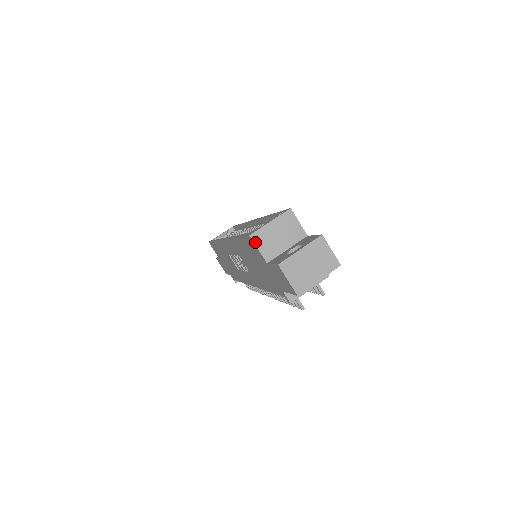
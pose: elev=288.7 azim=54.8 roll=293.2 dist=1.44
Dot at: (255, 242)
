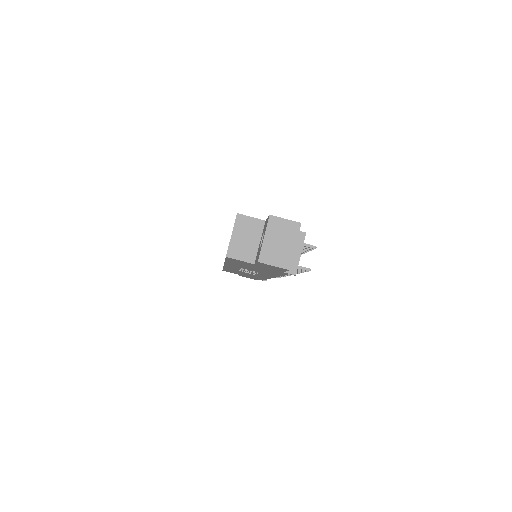
Dot at: (234, 258)
